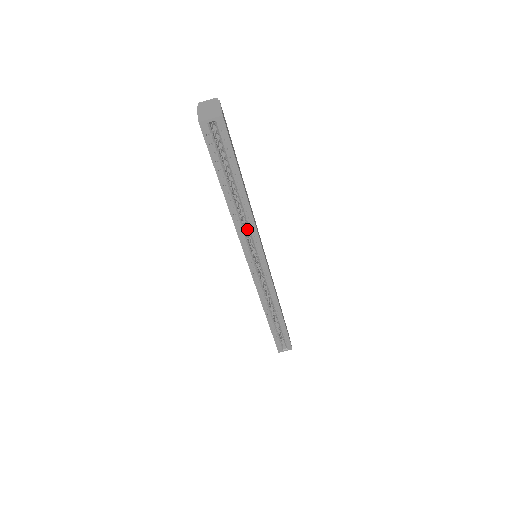
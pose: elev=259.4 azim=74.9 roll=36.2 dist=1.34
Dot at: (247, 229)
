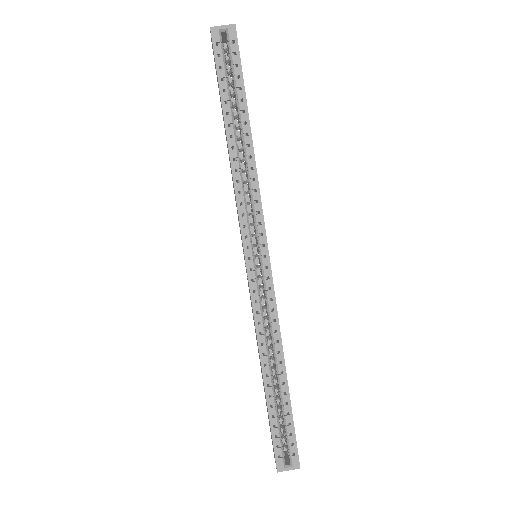
Dot at: occluded
